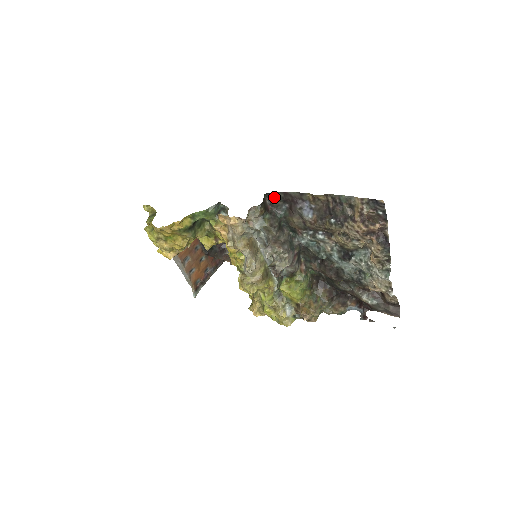
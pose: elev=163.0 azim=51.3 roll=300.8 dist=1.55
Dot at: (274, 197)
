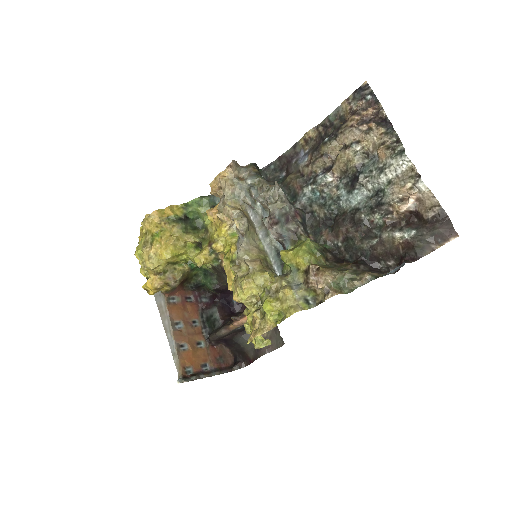
Dot at: (270, 171)
